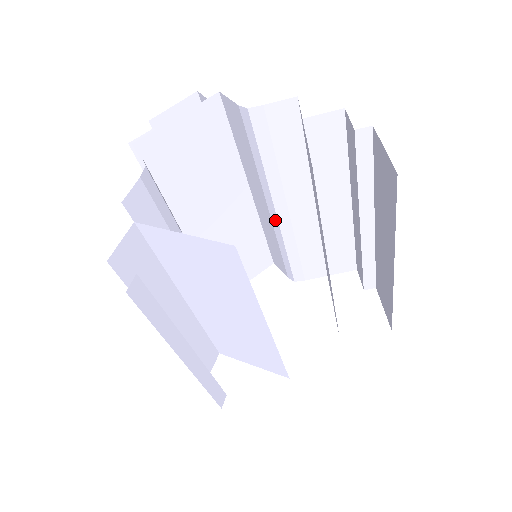
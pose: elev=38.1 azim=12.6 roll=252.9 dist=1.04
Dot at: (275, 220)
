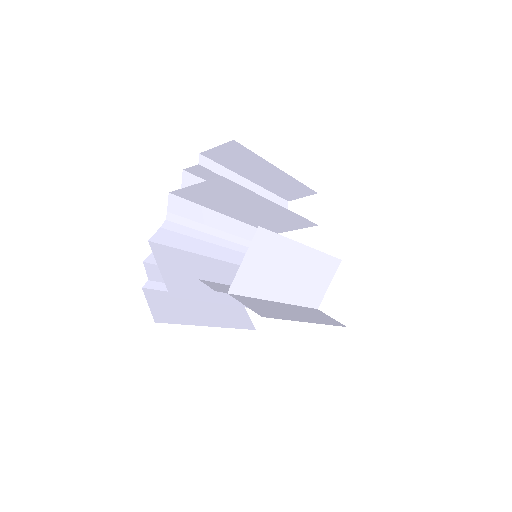
Dot at: occluded
